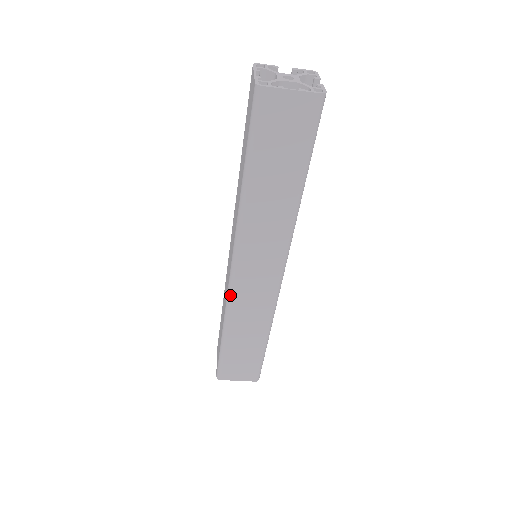
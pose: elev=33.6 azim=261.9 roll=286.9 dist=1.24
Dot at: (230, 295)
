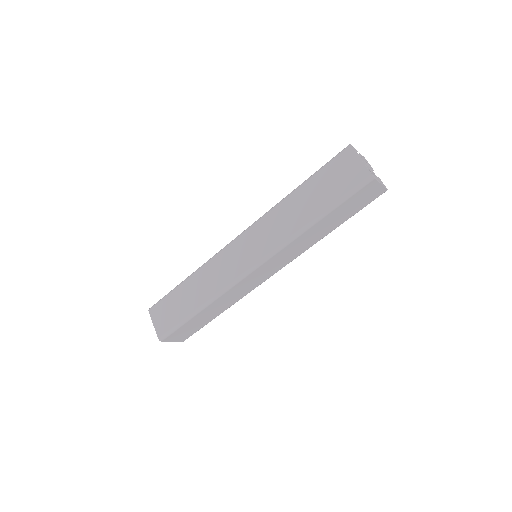
Dot at: (235, 284)
